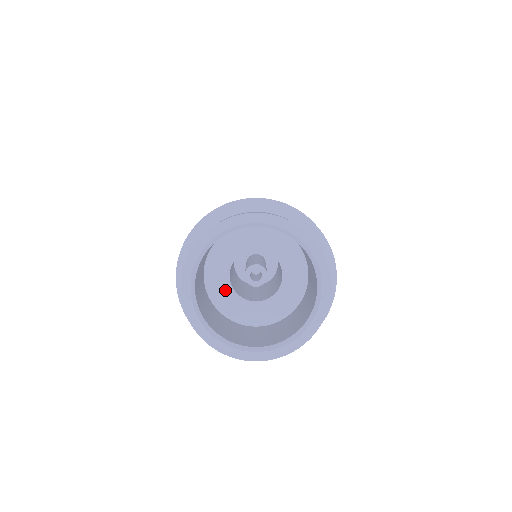
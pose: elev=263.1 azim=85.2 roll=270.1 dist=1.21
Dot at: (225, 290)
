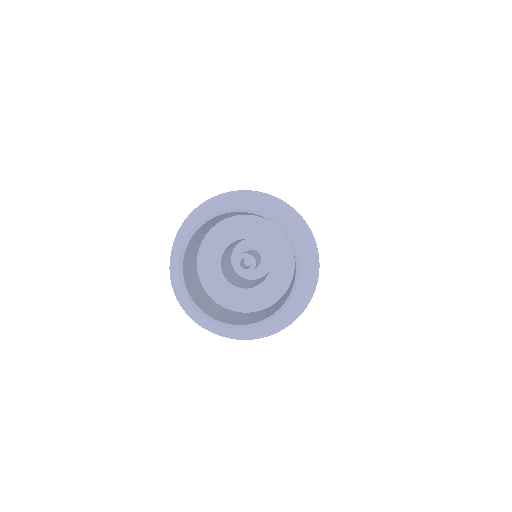
Dot at: (227, 290)
